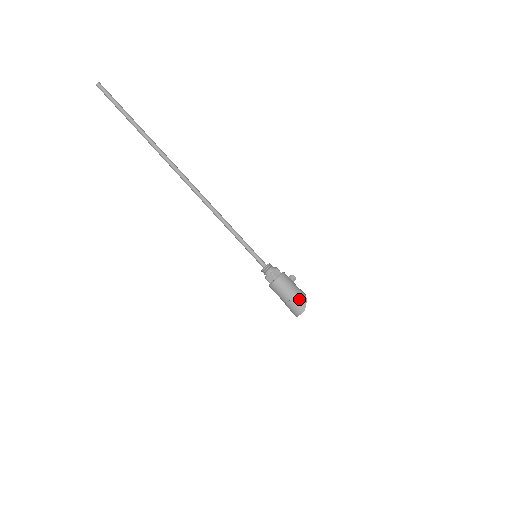
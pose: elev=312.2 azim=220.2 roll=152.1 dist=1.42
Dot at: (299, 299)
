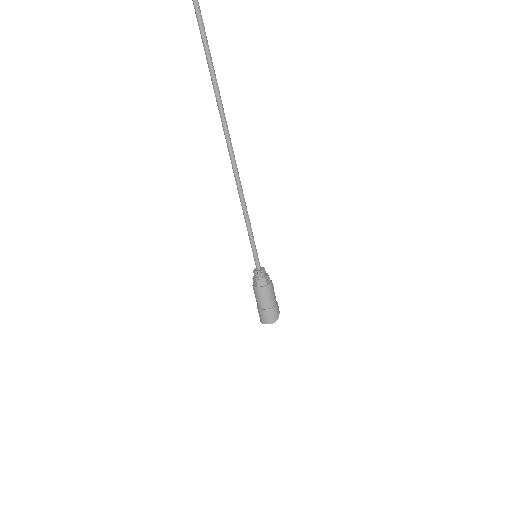
Dot at: (276, 311)
